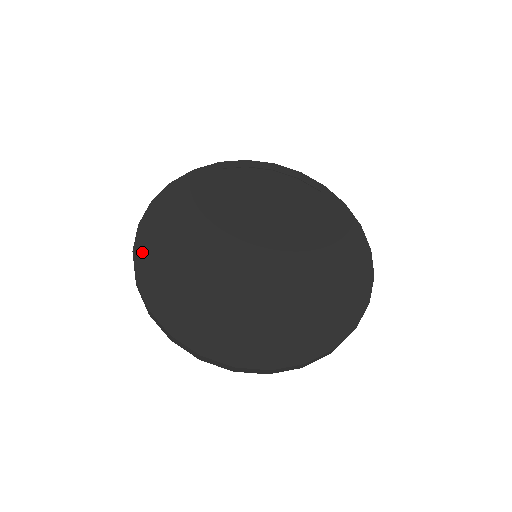
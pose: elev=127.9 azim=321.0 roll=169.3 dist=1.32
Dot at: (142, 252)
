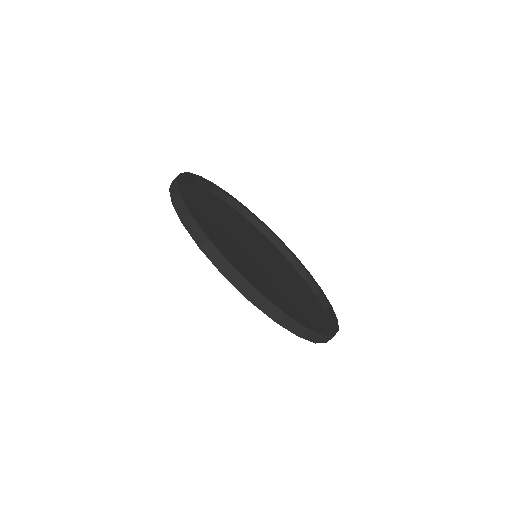
Dot at: (184, 186)
